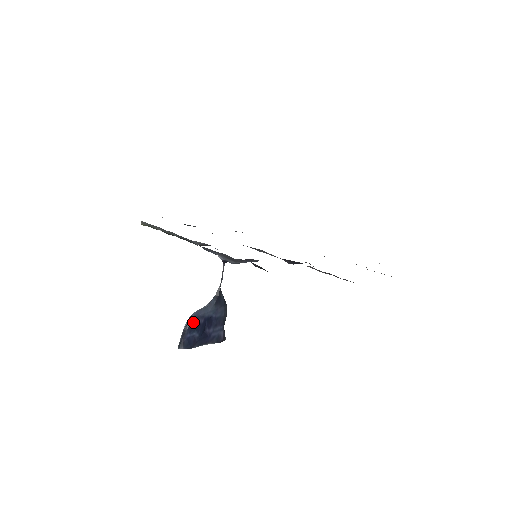
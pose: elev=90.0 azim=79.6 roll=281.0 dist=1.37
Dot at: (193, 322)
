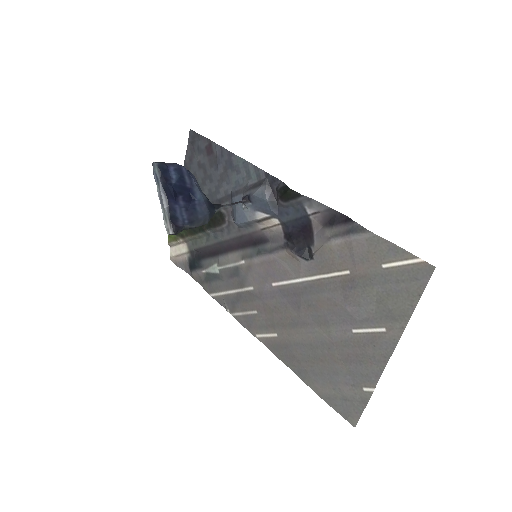
Dot at: (186, 171)
